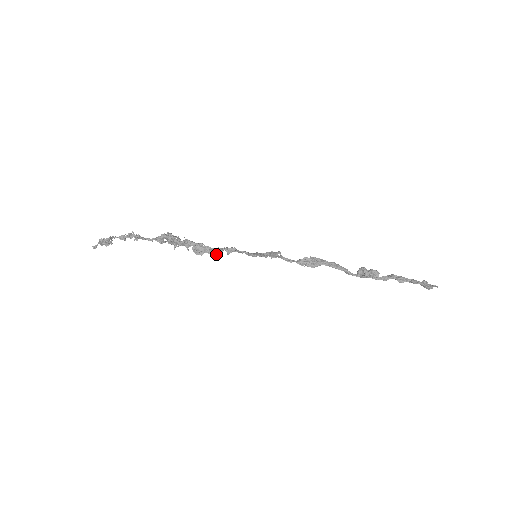
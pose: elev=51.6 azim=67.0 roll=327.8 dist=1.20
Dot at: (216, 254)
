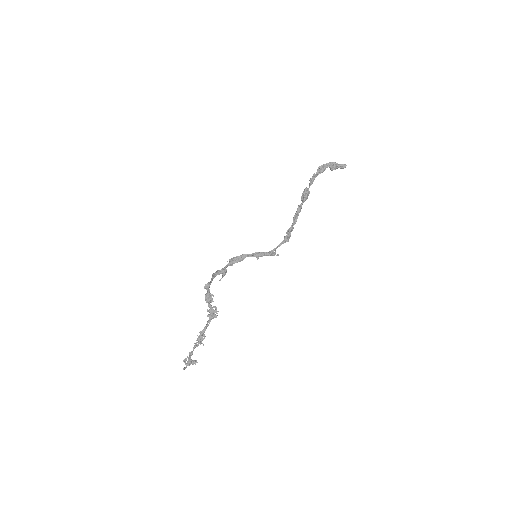
Dot at: (226, 266)
